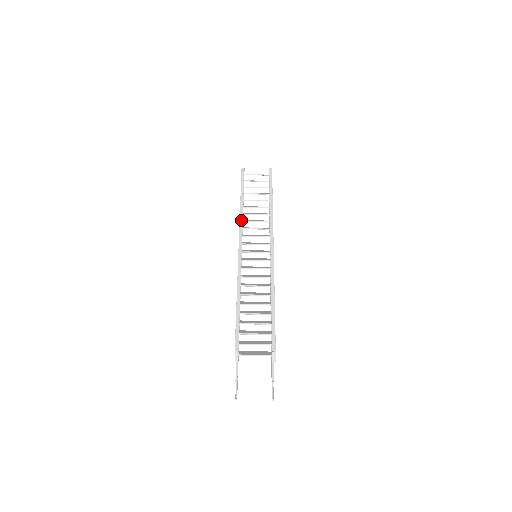
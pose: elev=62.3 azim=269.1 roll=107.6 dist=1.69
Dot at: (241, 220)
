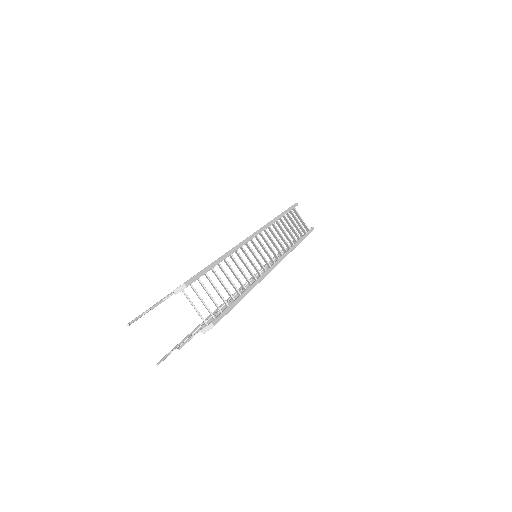
Dot at: (270, 223)
